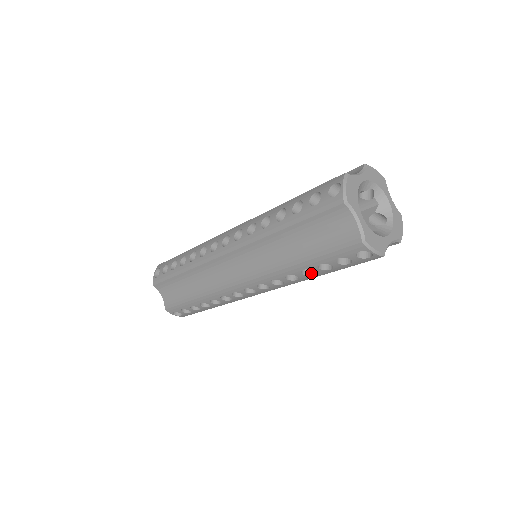
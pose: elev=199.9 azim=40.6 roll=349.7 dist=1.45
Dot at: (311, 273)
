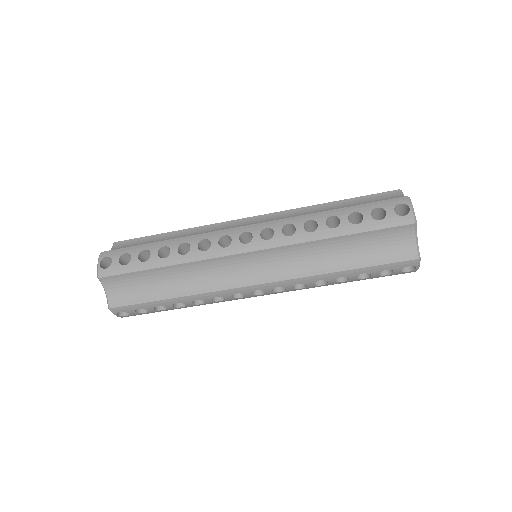
Dot at: (340, 280)
